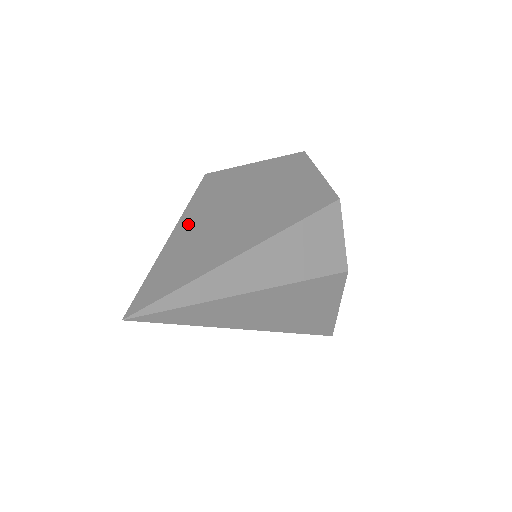
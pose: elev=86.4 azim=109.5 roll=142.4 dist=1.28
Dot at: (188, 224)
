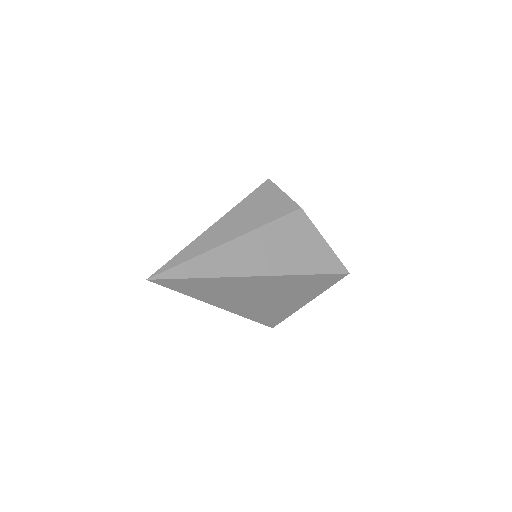
Dot at: occluded
